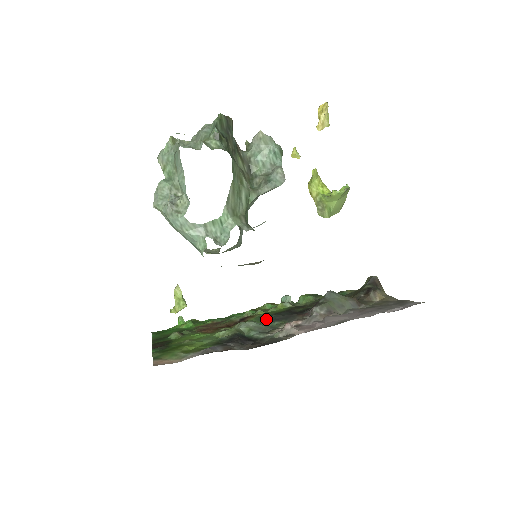
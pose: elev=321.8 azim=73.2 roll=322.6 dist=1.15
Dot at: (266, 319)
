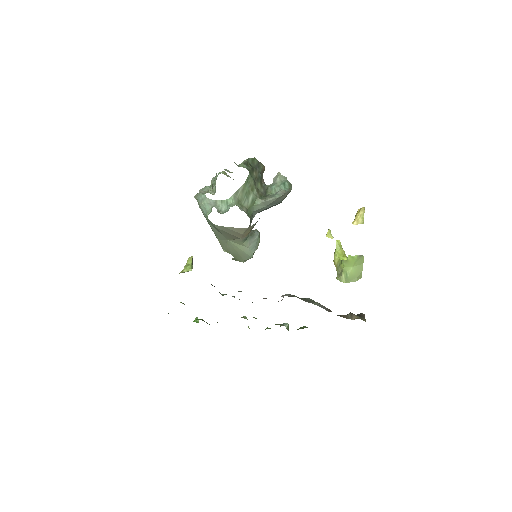
Dot at: occluded
